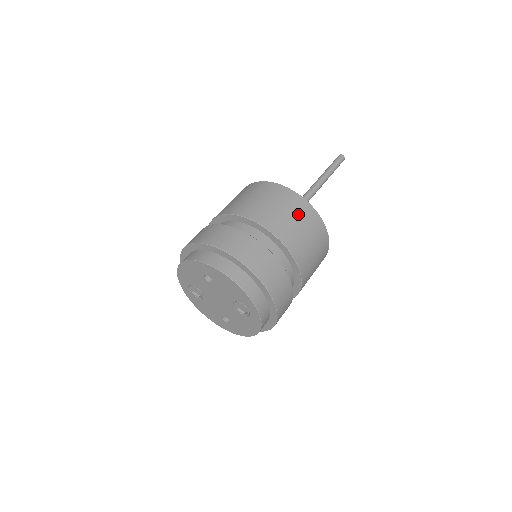
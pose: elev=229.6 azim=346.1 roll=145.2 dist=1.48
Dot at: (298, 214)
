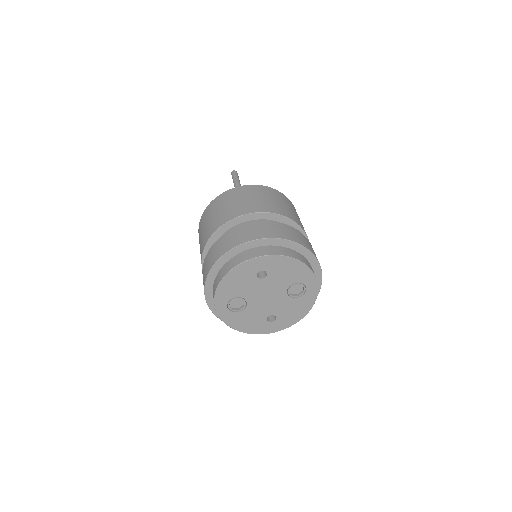
Dot at: (283, 200)
